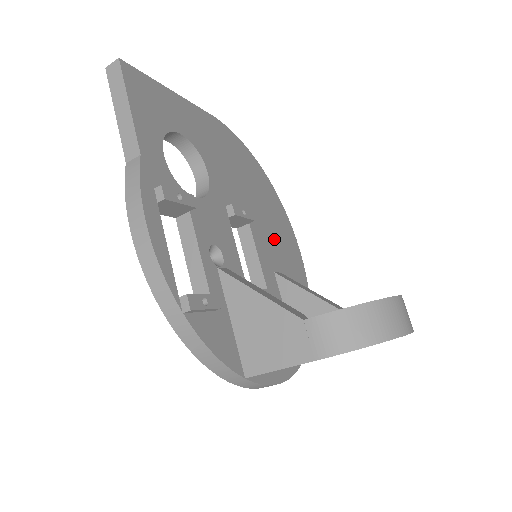
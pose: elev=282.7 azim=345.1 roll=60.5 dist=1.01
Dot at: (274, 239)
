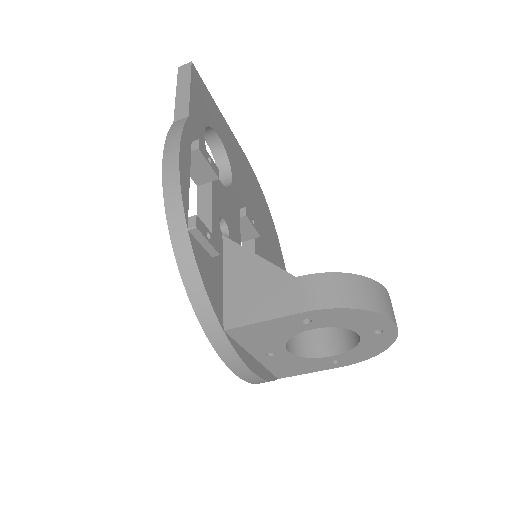
Dot at: occluded
